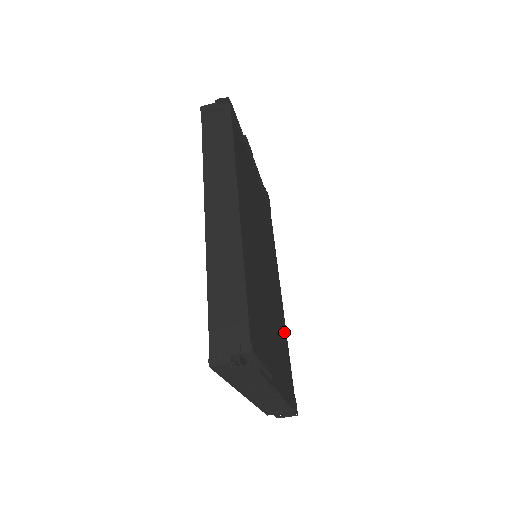
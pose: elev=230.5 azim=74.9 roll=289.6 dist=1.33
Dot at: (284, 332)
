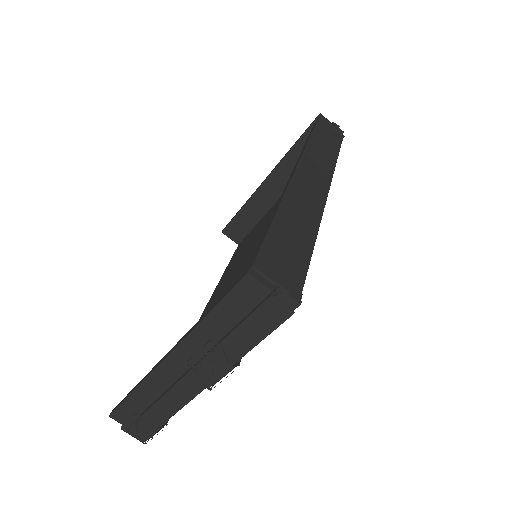
Dot at: occluded
